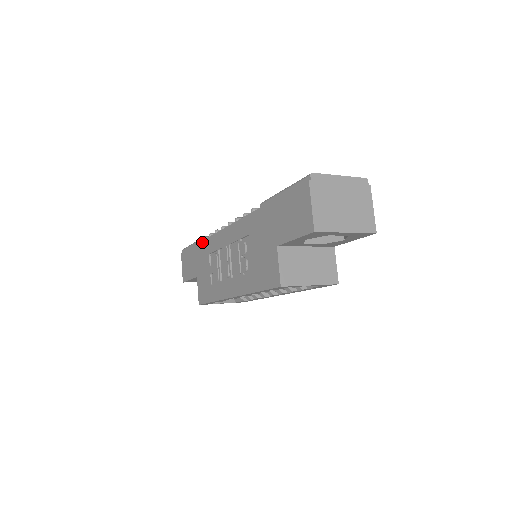
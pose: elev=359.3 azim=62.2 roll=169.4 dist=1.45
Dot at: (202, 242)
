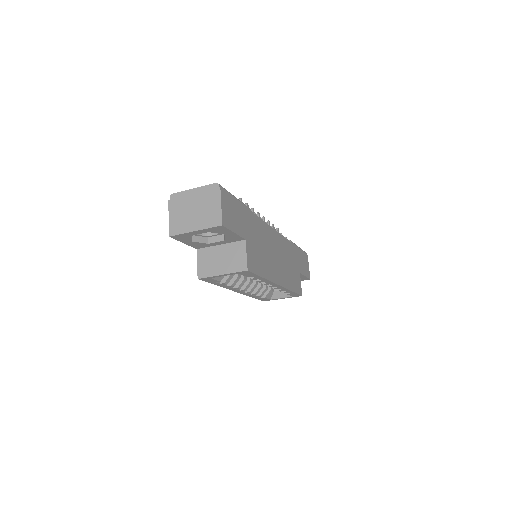
Dot at: occluded
